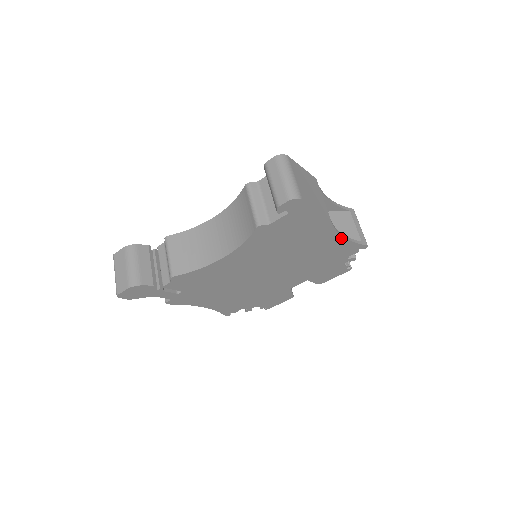
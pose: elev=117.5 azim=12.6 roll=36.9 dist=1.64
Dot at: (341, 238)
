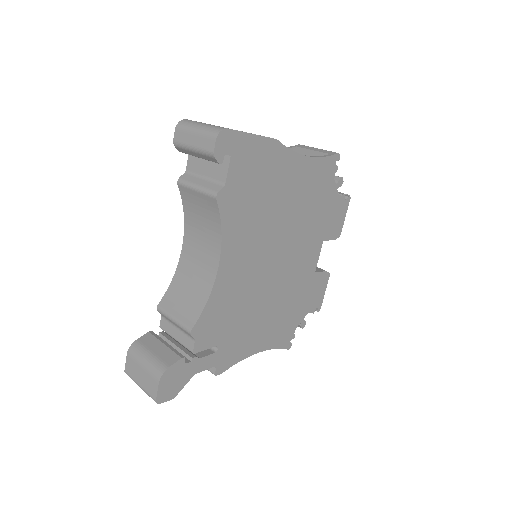
Dot at: (307, 159)
